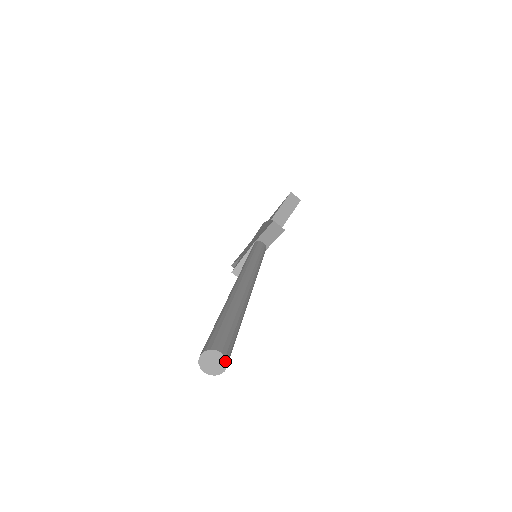
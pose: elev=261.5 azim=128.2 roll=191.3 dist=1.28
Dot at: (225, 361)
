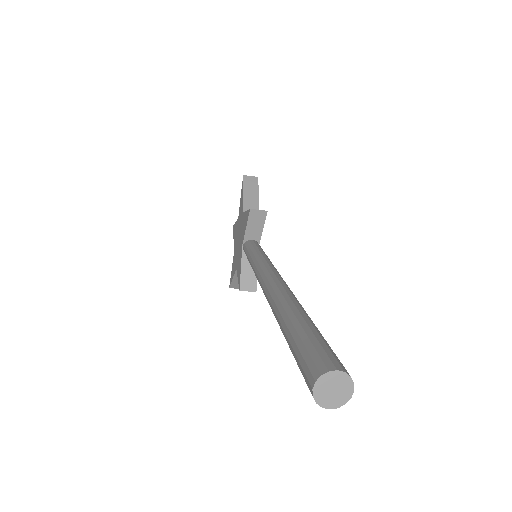
Dot at: (348, 377)
